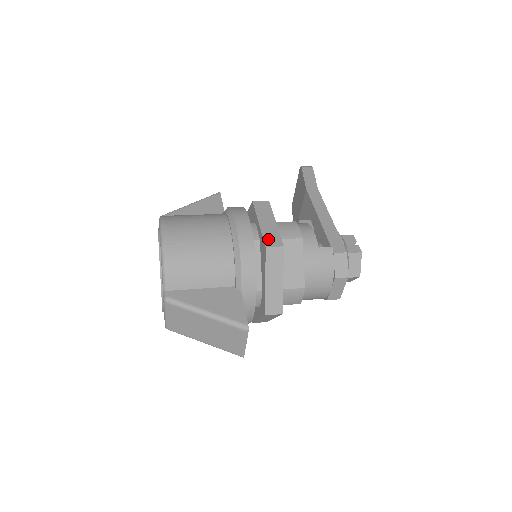
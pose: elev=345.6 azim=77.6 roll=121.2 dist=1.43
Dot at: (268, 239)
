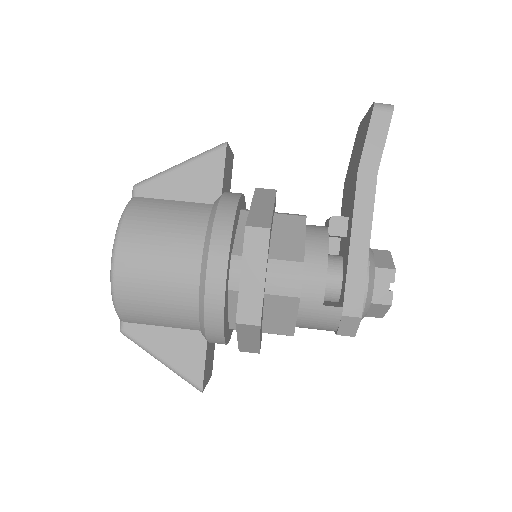
Dot at: (243, 309)
